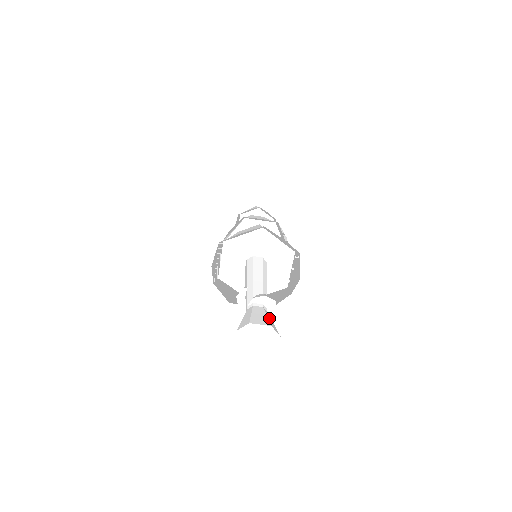
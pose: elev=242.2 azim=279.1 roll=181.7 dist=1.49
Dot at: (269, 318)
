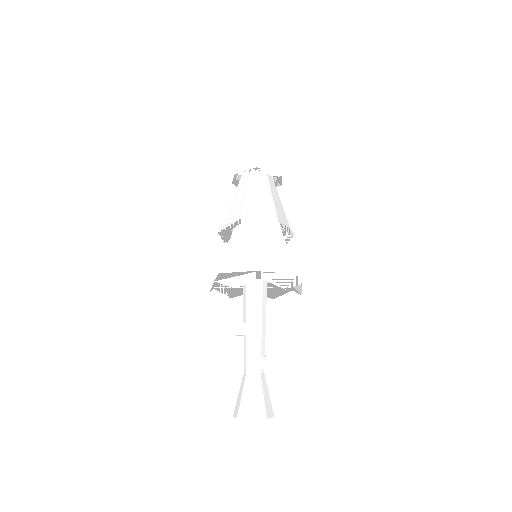
Dot at: (267, 393)
